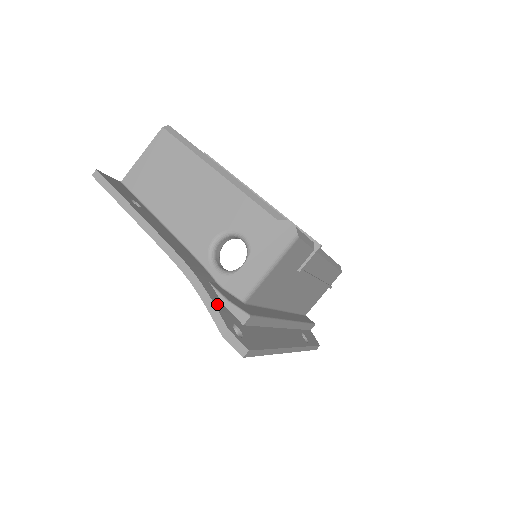
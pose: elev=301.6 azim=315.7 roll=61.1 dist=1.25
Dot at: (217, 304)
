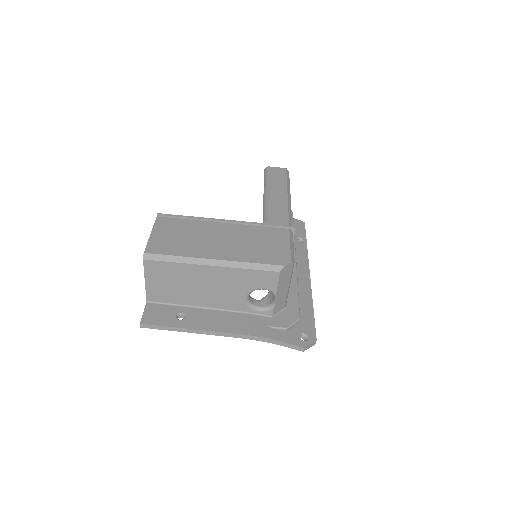
Dot at: (286, 339)
